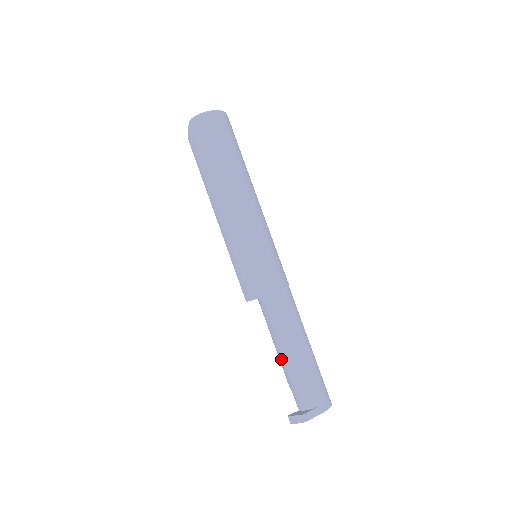
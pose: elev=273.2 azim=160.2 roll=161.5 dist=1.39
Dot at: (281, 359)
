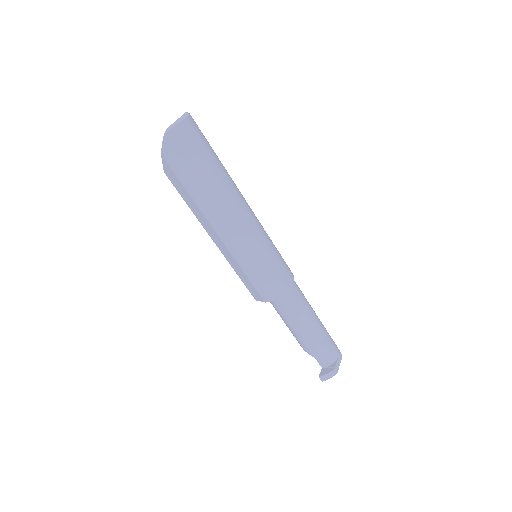
Dot at: (302, 336)
